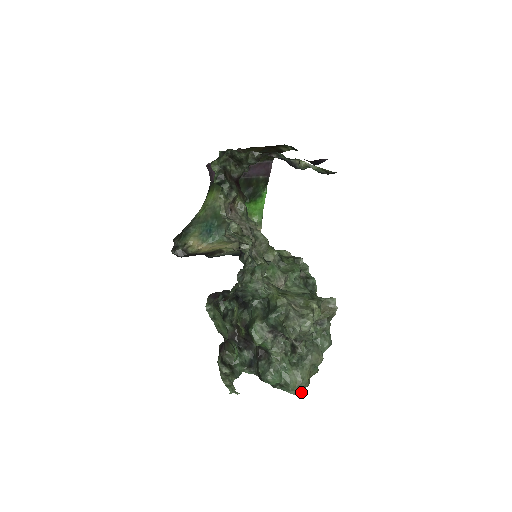
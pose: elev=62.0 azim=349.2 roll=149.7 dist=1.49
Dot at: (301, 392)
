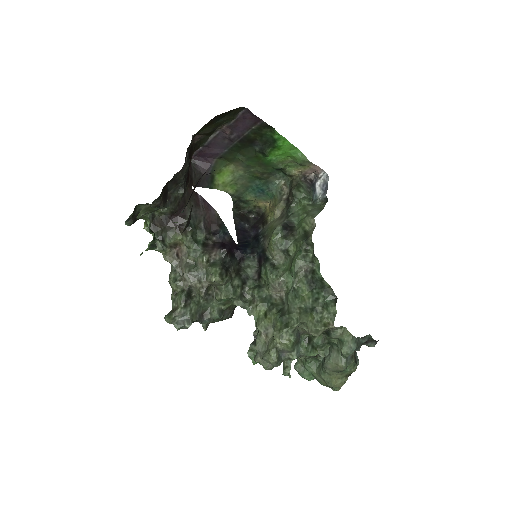
Dot at: (337, 389)
